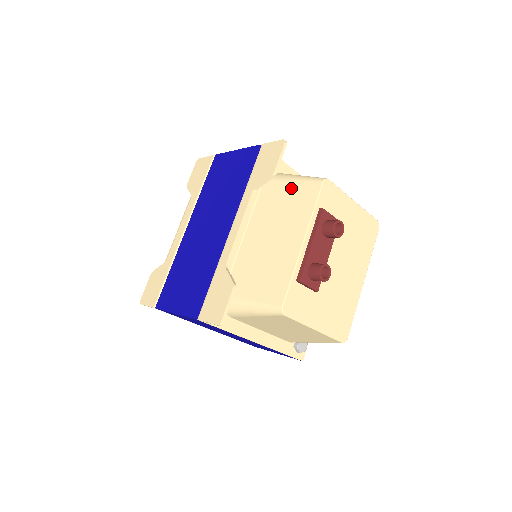
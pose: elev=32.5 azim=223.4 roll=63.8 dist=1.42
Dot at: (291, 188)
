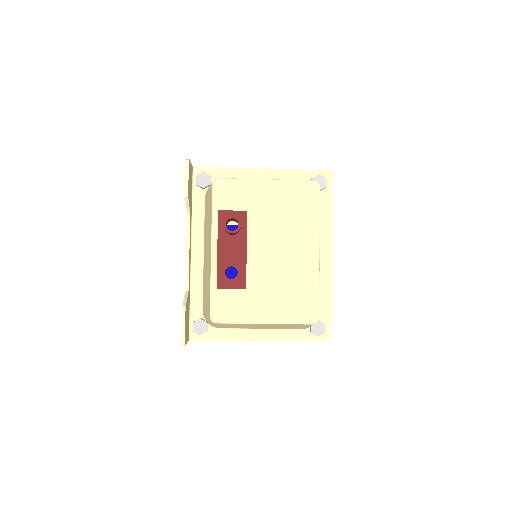
Dot at: (208, 198)
